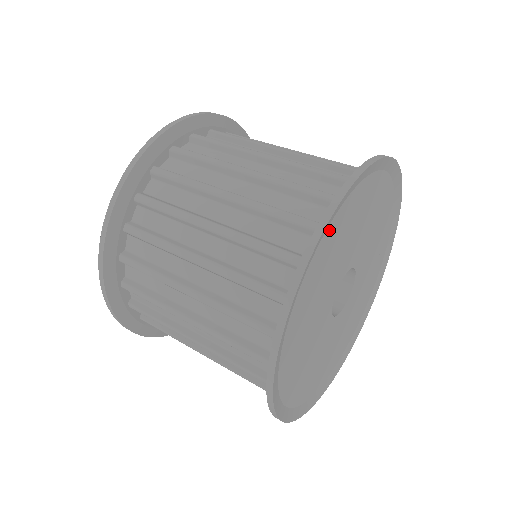
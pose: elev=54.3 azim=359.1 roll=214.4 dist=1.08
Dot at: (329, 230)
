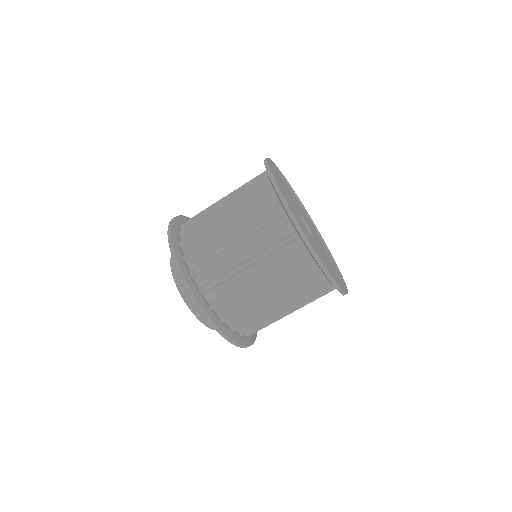
Dot at: occluded
